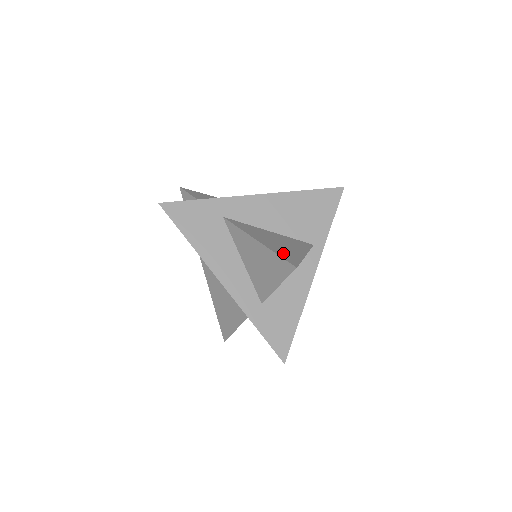
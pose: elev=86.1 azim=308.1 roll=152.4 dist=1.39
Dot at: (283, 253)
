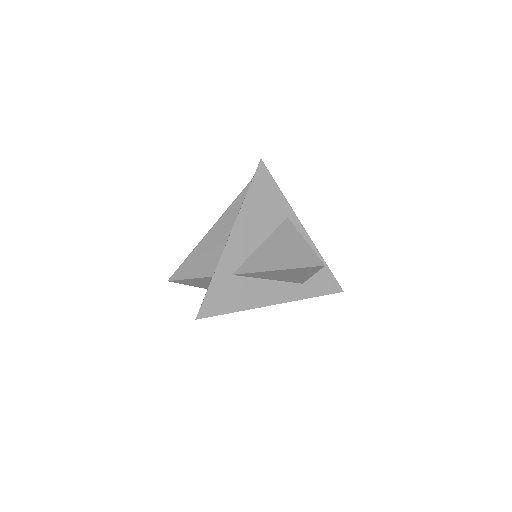
Dot at: (301, 261)
